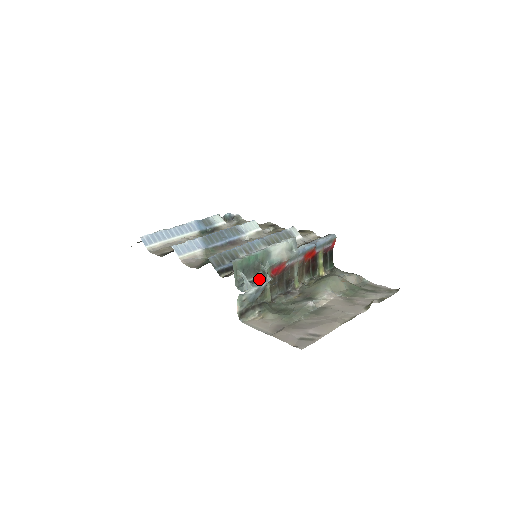
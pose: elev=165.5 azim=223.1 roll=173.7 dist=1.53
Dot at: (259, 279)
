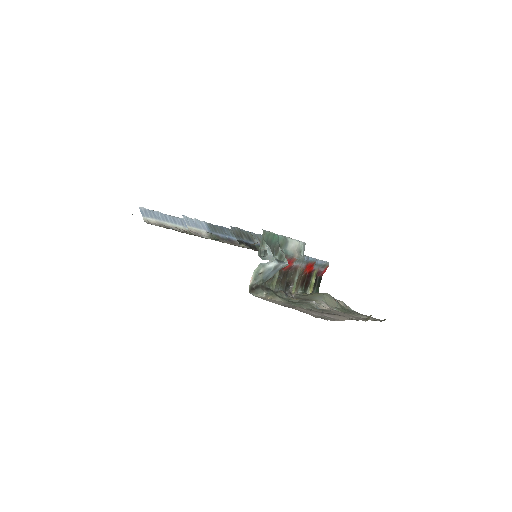
Dot at: occluded
